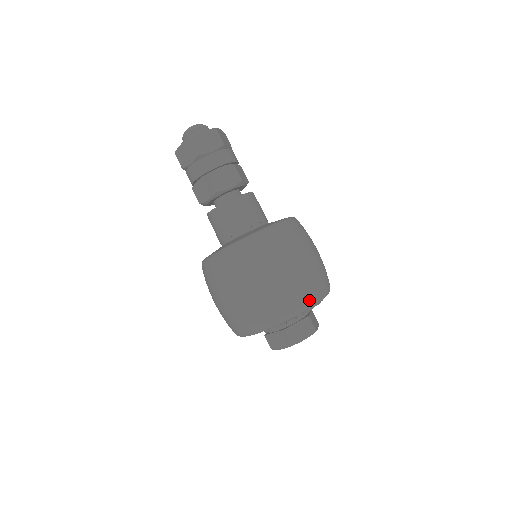
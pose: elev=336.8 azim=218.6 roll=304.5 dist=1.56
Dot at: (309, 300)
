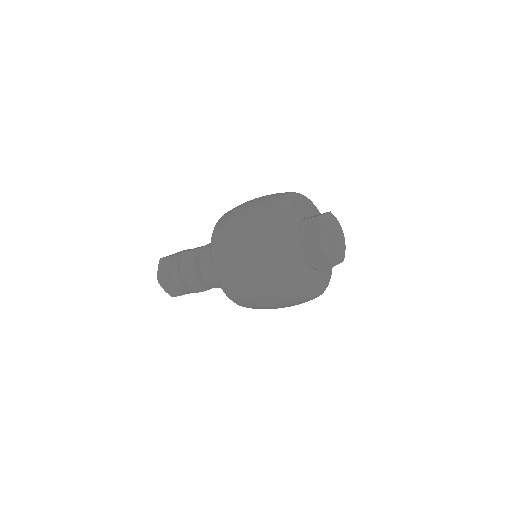
Dot at: occluded
